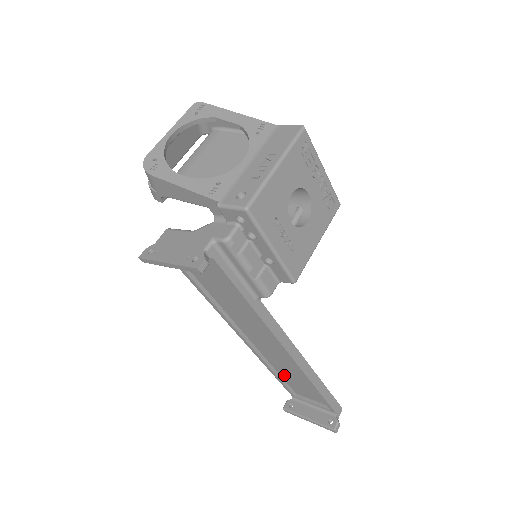
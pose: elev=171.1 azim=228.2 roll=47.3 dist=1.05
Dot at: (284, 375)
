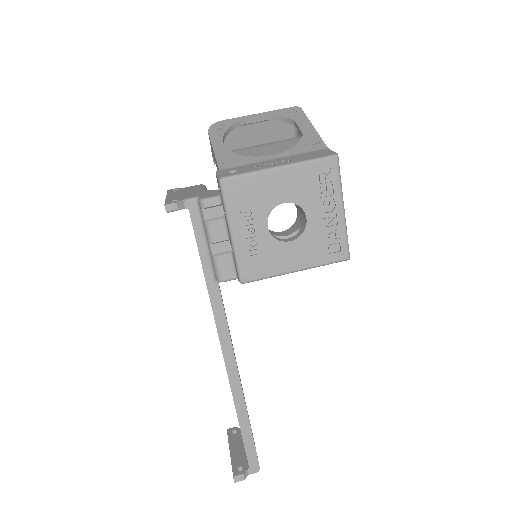
Dot at: occluded
